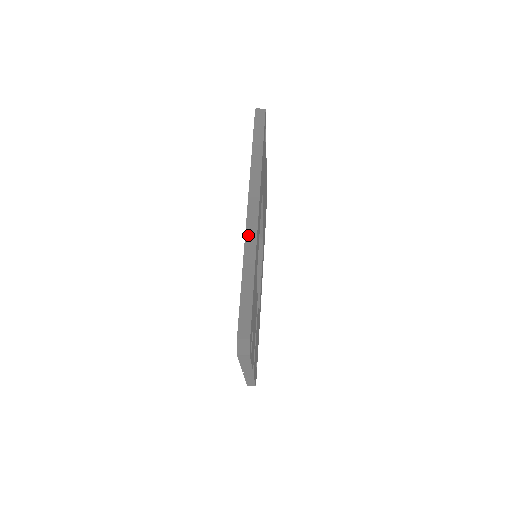
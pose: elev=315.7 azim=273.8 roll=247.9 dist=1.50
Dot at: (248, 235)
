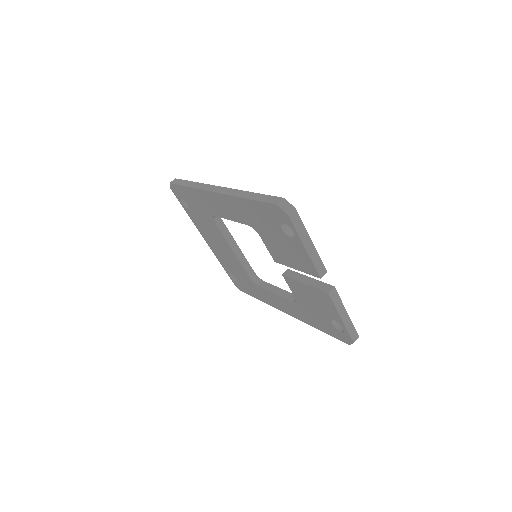
Dot at: (226, 193)
